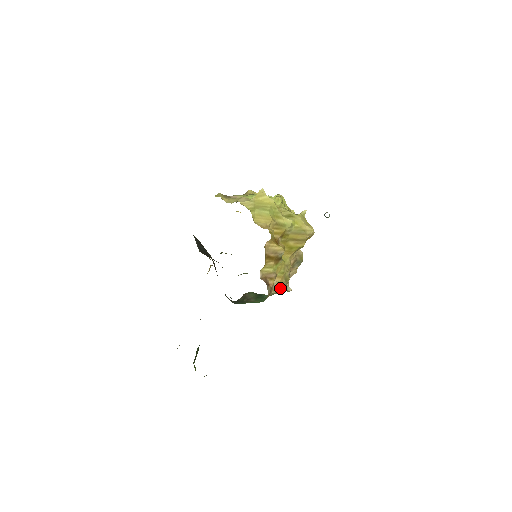
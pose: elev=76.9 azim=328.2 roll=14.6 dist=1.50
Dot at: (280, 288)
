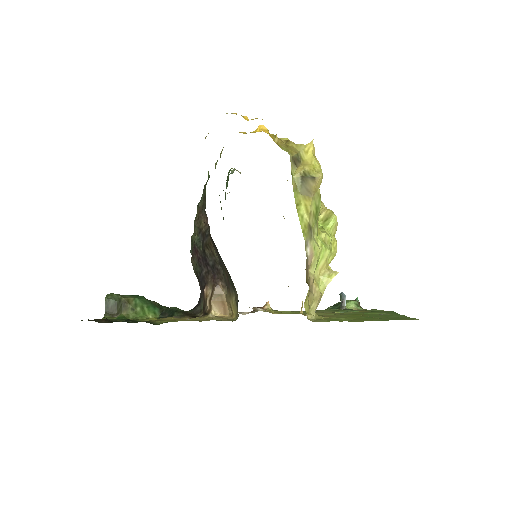
Dot at: occluded
